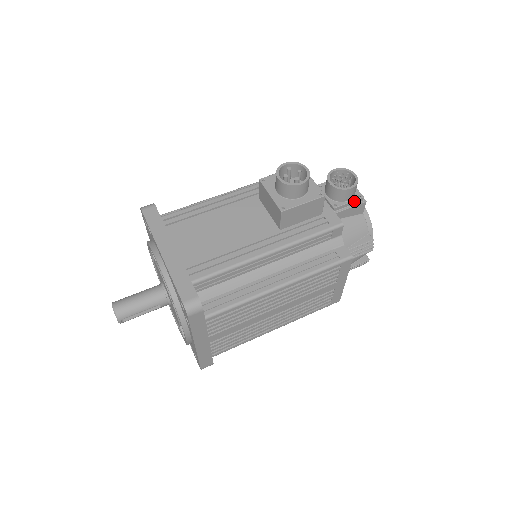
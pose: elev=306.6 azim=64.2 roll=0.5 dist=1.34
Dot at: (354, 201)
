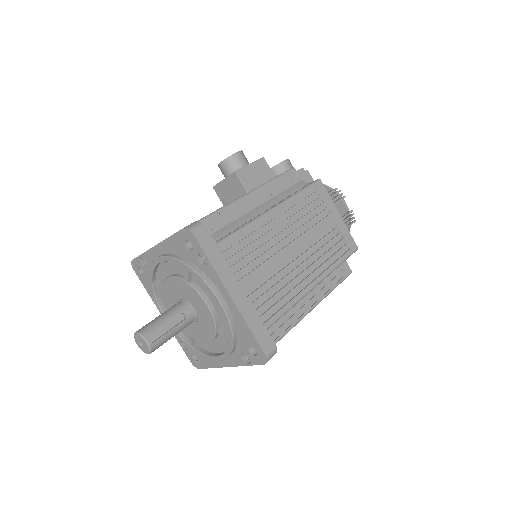
Dot at: (297, 172)
